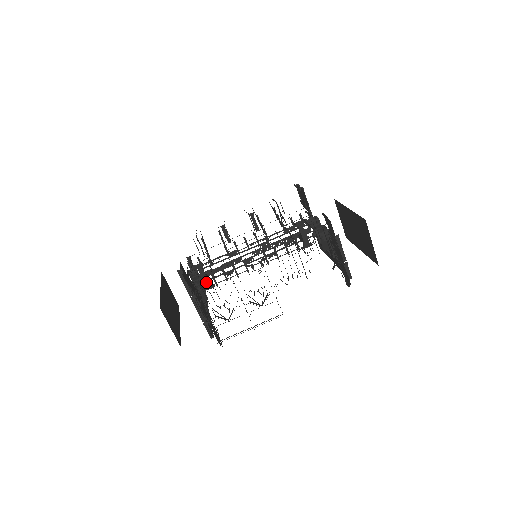
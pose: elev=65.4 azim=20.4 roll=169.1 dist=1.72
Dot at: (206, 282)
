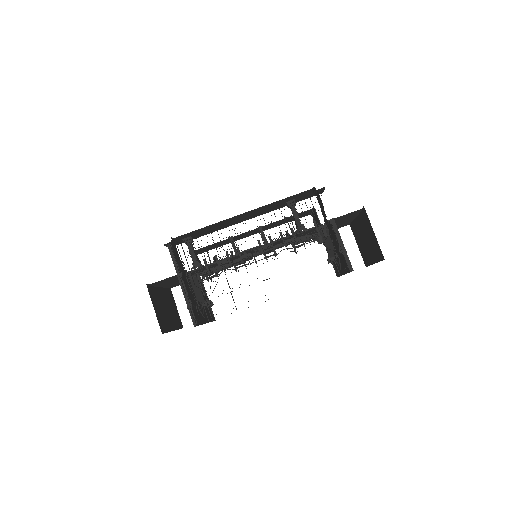
Dot at: (194, 259)
